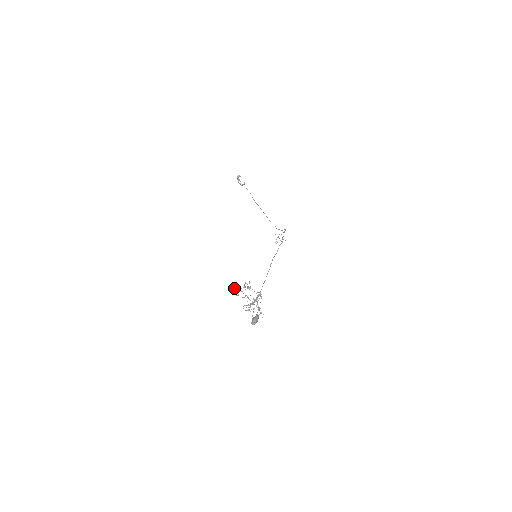
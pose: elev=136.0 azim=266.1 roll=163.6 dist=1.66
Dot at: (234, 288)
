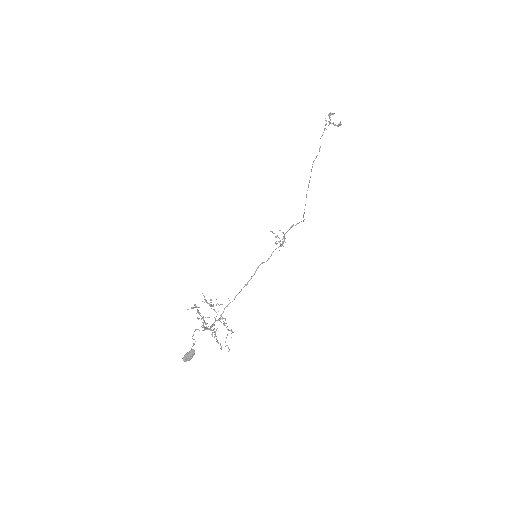
Dot at: occluded
